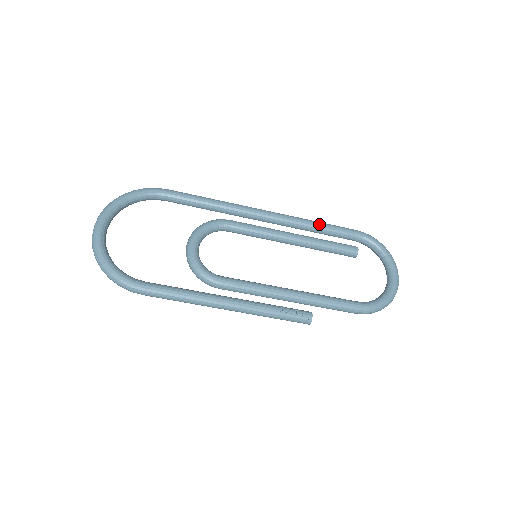
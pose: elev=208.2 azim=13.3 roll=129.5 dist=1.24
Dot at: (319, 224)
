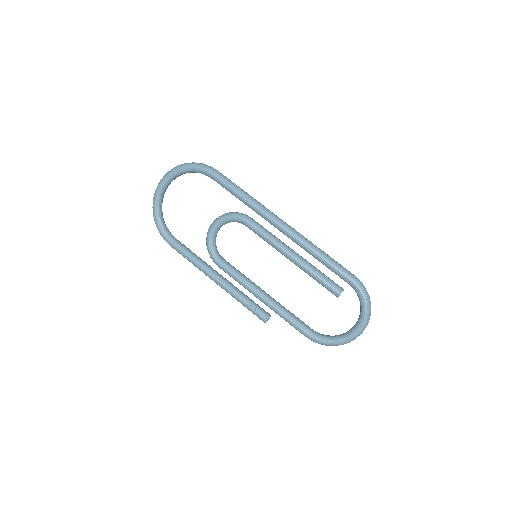
Dot at: (320, 257)
